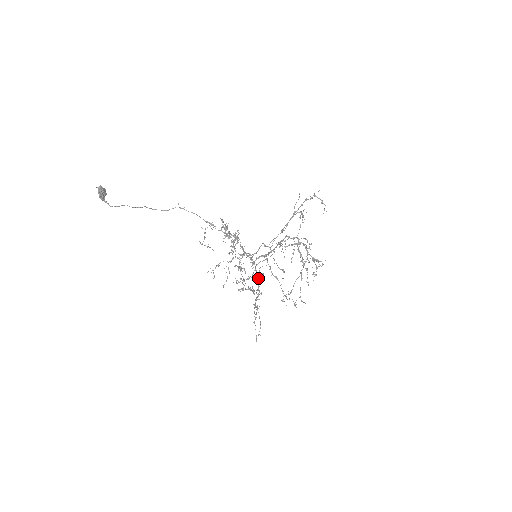
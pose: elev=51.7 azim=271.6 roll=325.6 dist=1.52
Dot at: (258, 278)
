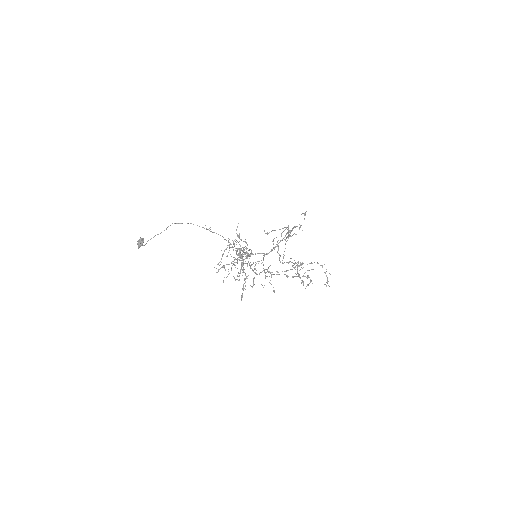
Dot at: occluded
